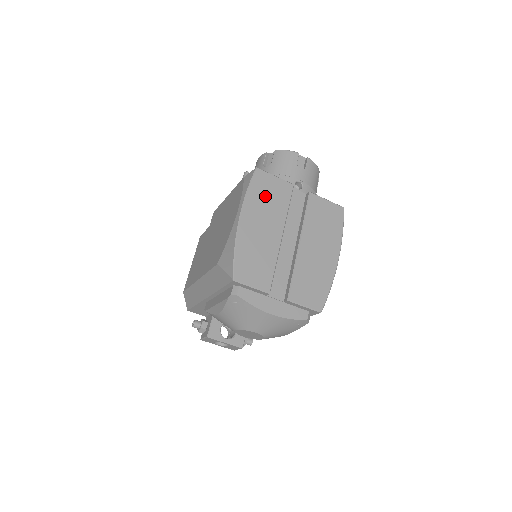
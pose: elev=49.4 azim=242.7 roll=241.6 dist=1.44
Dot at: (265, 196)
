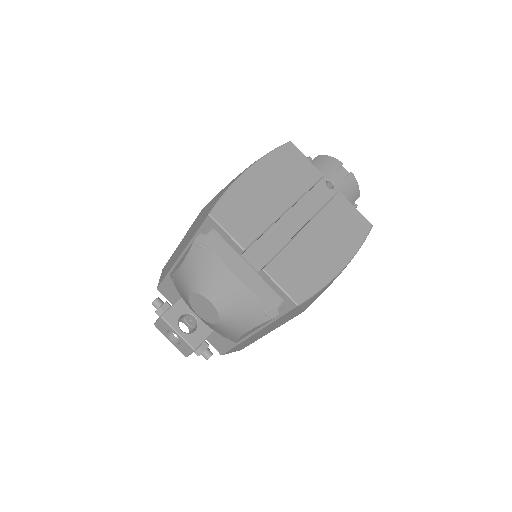
Dot at: (287, 167)
